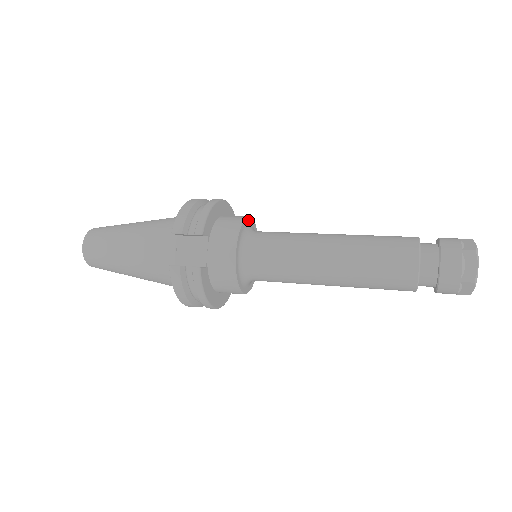
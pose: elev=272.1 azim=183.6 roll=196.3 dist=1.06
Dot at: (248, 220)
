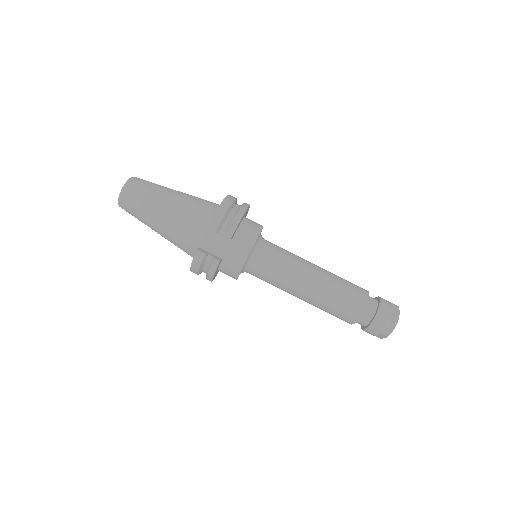
Dot at: occluded
